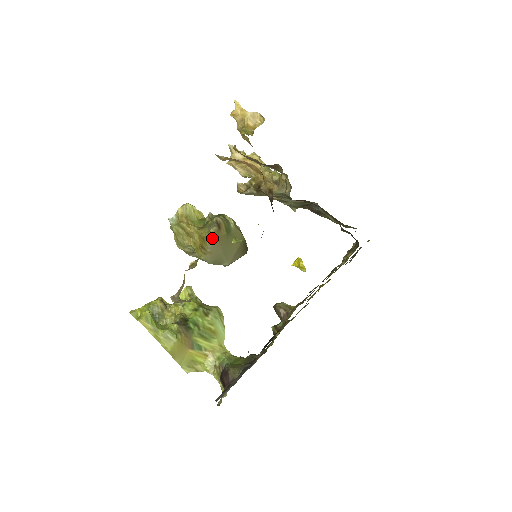
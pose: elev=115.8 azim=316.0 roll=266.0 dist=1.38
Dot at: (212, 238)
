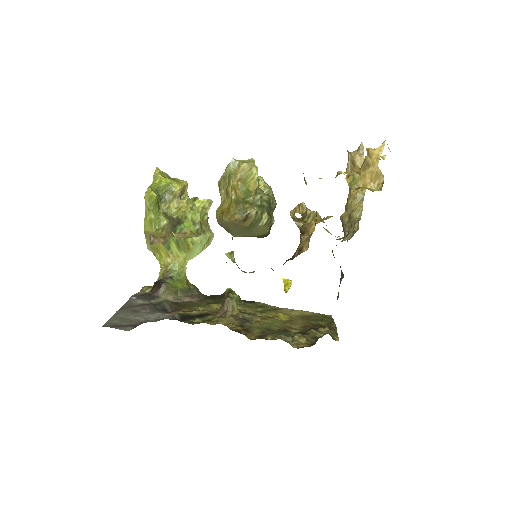
Dot at: (231, 220)
